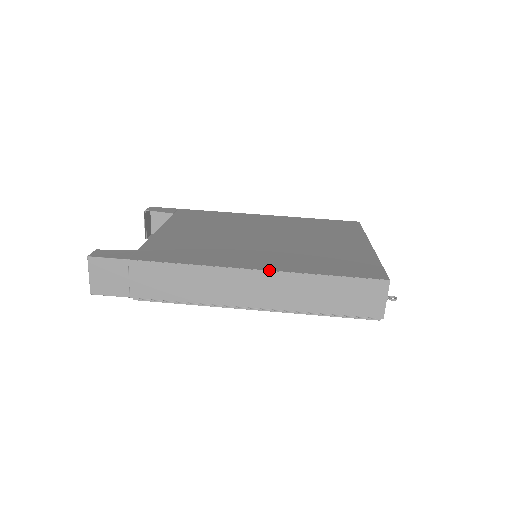
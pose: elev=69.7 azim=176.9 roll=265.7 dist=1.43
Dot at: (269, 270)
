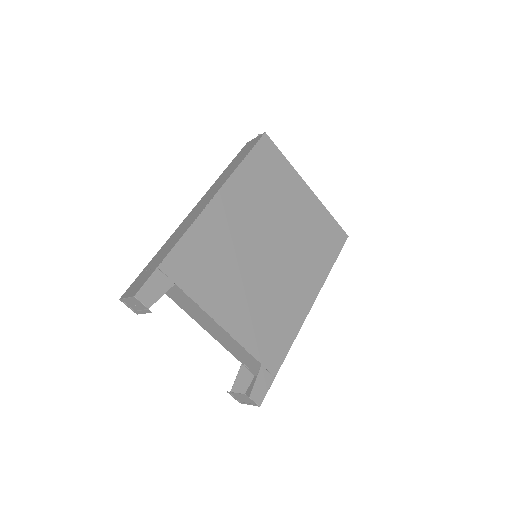
Dot at: occluded
